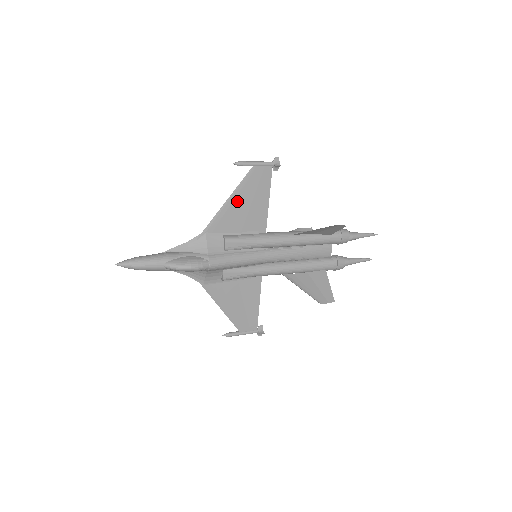
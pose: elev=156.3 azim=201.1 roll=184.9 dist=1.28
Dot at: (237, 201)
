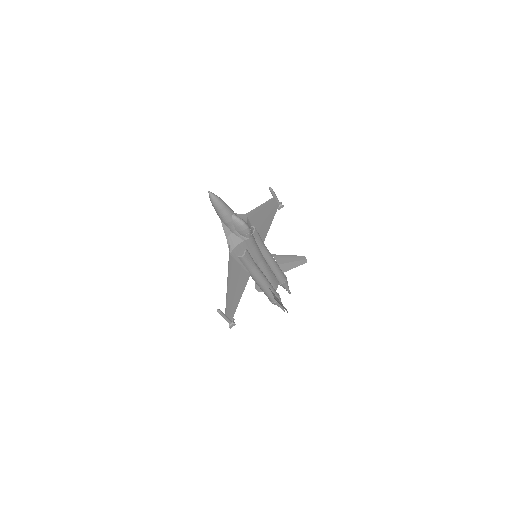
Dot at: (263, 210)
